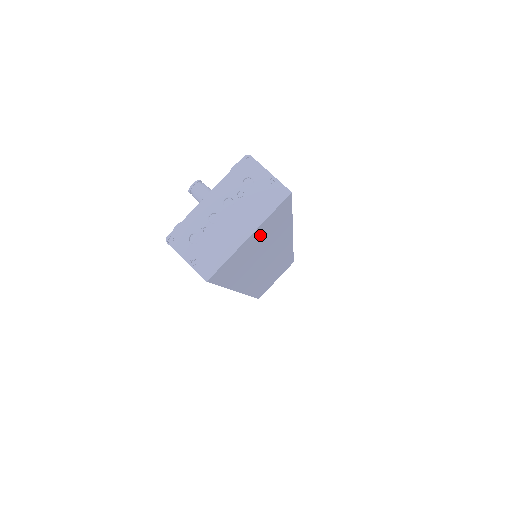
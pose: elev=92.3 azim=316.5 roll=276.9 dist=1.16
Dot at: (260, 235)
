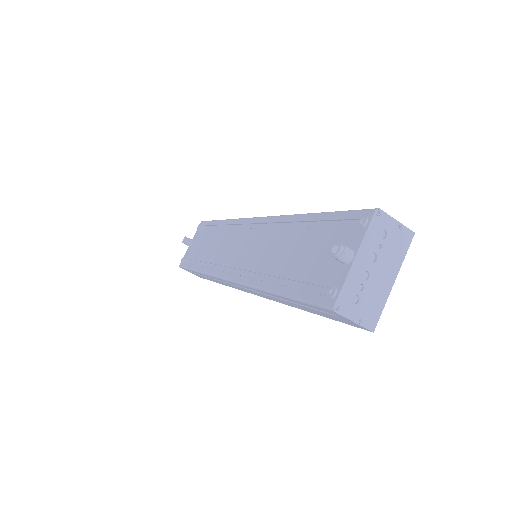
Dot at: occluded
